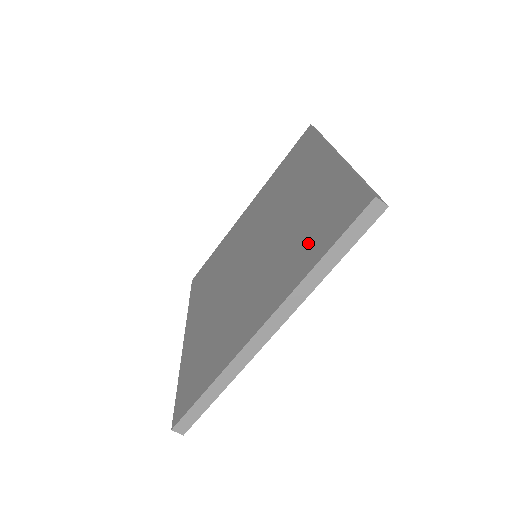
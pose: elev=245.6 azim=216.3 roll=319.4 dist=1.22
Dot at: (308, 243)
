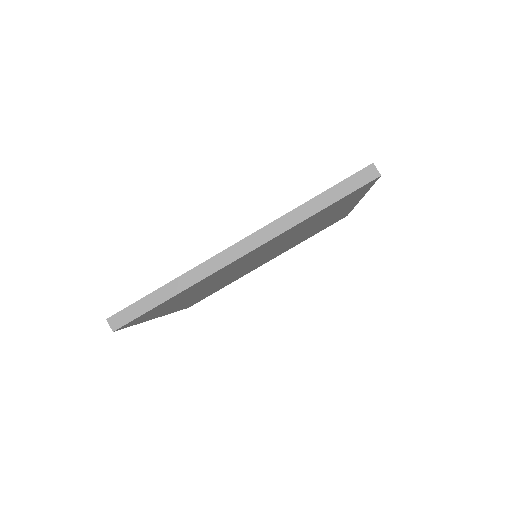
Dot at: occluded
